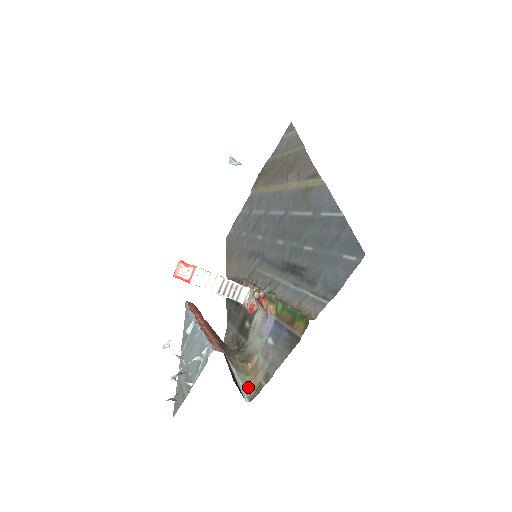
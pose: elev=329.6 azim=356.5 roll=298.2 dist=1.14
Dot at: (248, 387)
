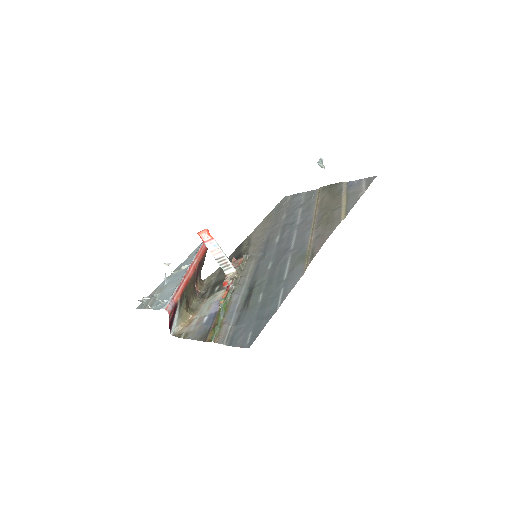
Dot at: (178, 328)
